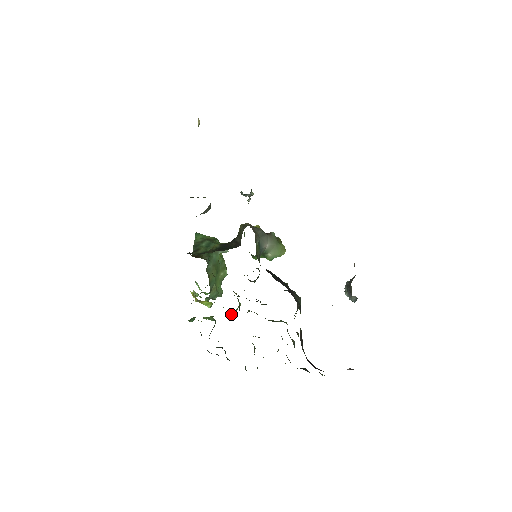
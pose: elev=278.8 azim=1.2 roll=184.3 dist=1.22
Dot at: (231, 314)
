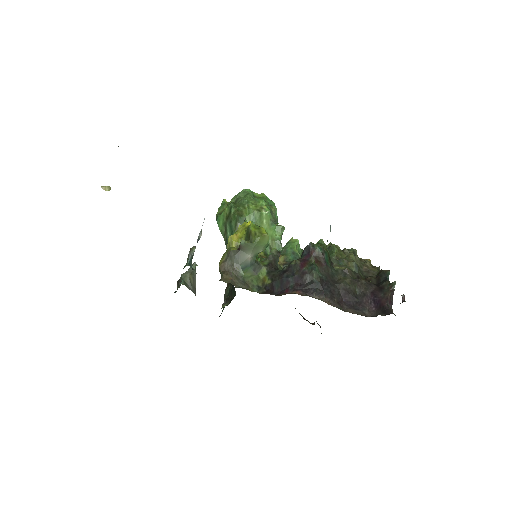
Dot at: occluded
